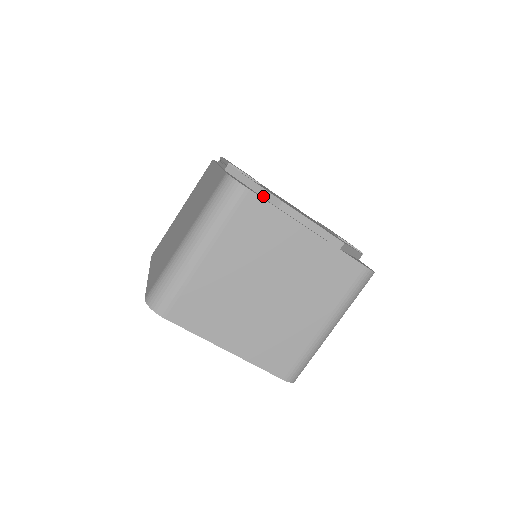
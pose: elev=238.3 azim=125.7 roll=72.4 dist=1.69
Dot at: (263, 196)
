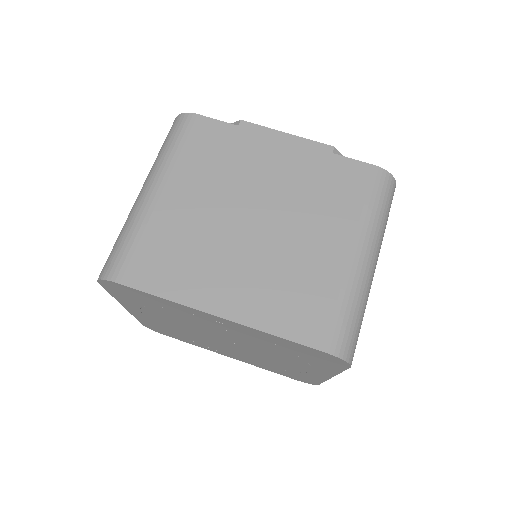
Dot at: occluded
